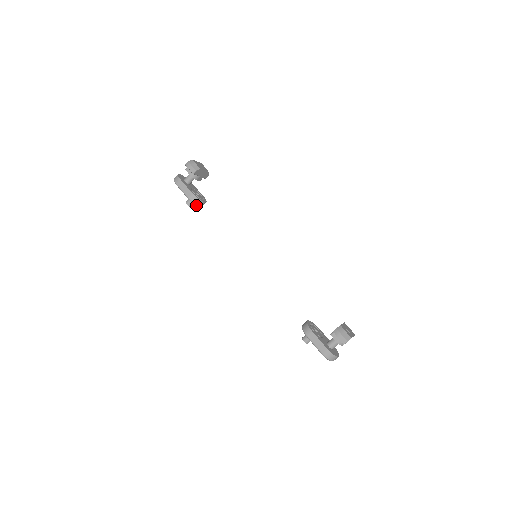
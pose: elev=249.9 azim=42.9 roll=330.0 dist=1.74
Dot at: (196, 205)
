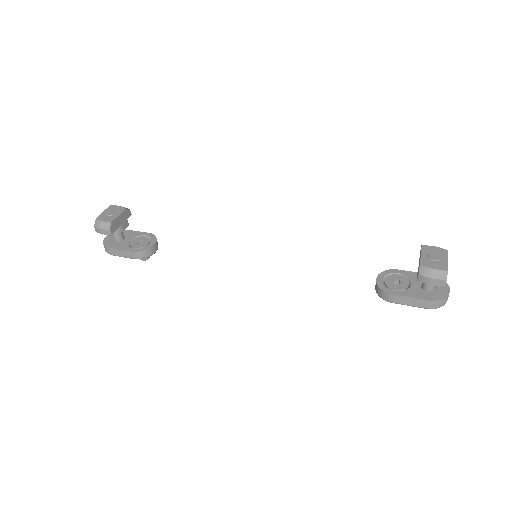
Dot at: occluded
